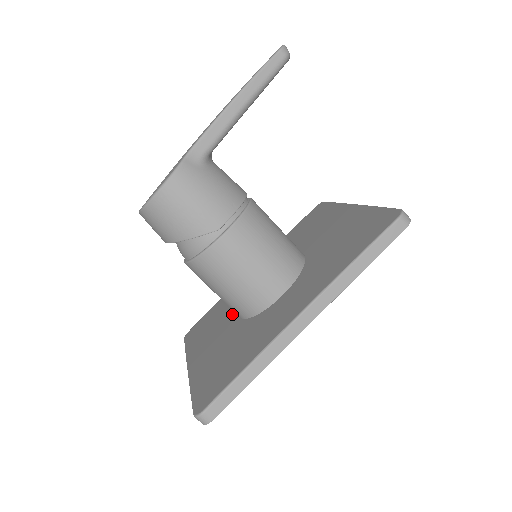
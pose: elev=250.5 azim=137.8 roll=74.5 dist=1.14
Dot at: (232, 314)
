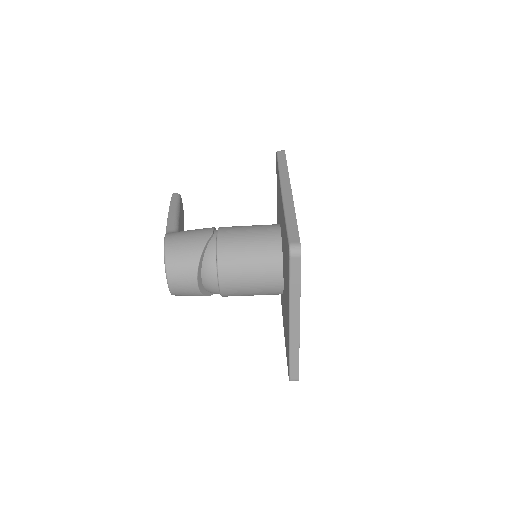
Dot at: occluded
